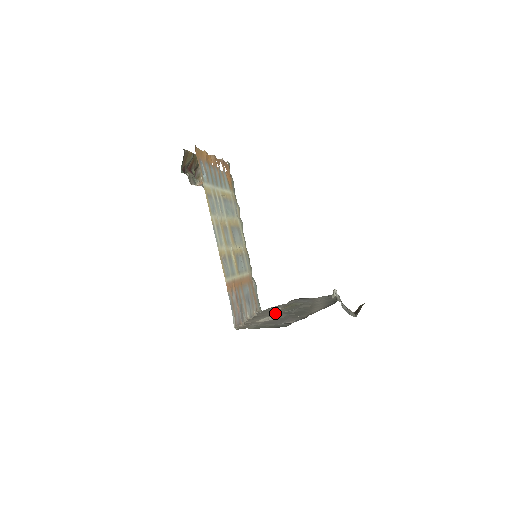
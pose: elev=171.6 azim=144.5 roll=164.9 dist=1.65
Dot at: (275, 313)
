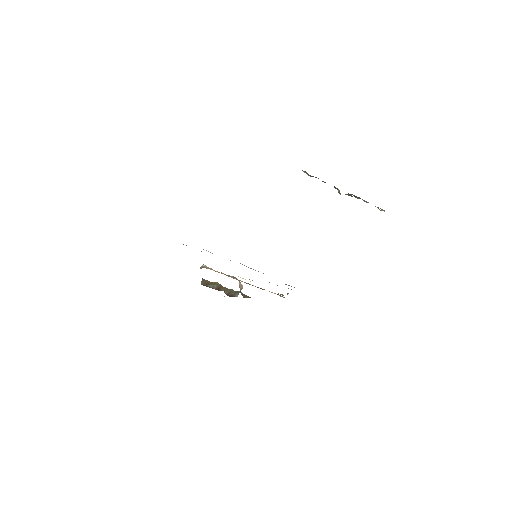
Dot at: occluded
